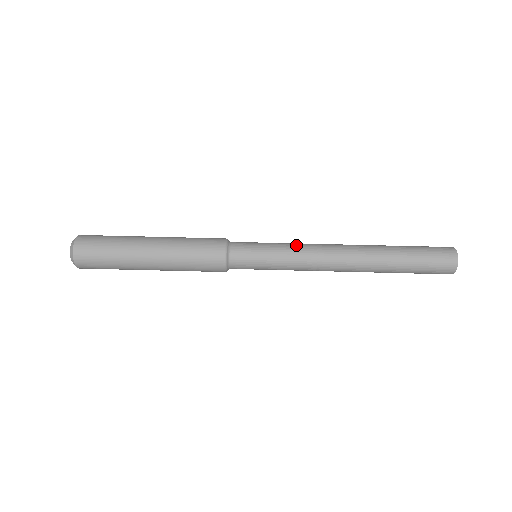
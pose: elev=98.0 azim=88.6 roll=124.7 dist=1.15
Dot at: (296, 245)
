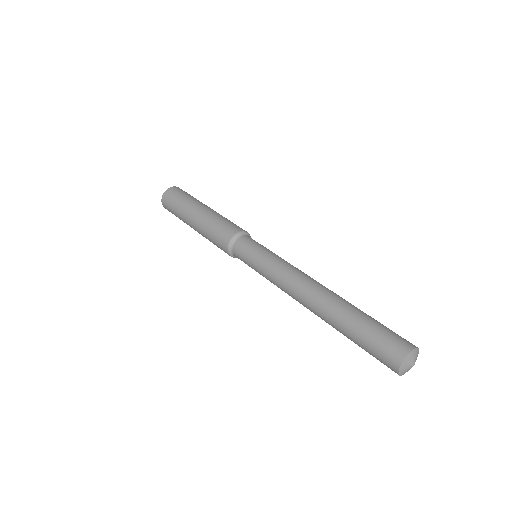
Dot at: occluded
